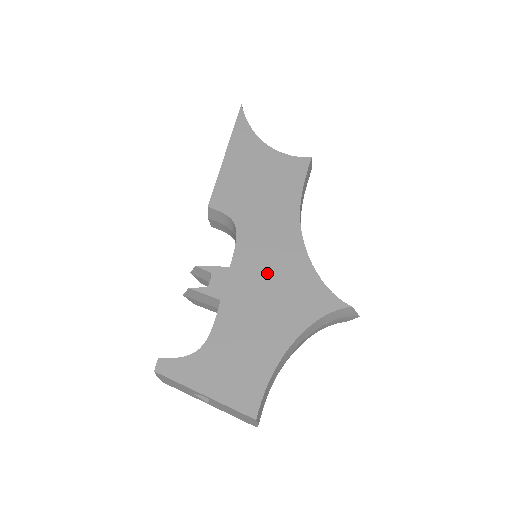
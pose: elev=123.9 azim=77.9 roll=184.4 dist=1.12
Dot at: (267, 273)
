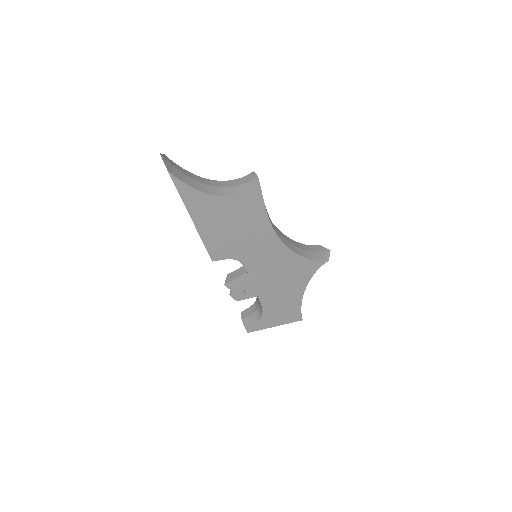
Dot at: (274, 273)
